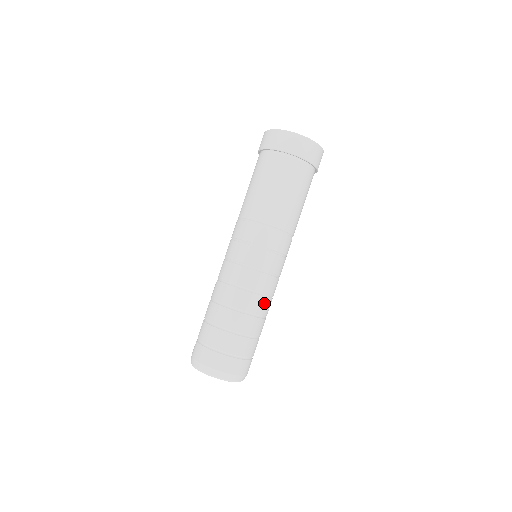
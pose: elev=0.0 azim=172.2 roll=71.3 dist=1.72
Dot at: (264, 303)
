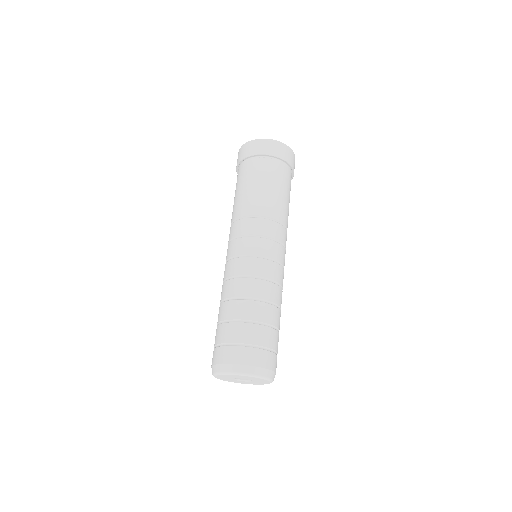
Dot at: (269, 288)
